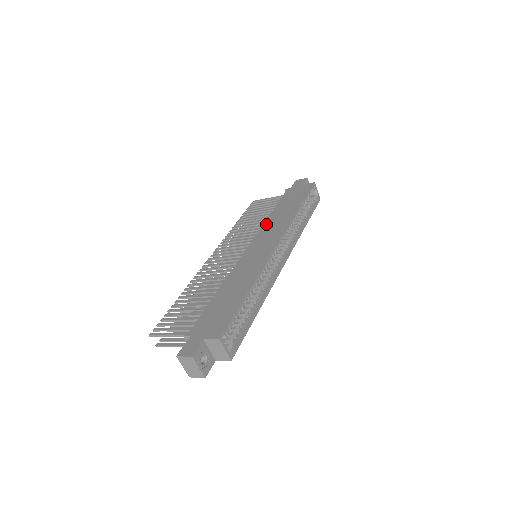
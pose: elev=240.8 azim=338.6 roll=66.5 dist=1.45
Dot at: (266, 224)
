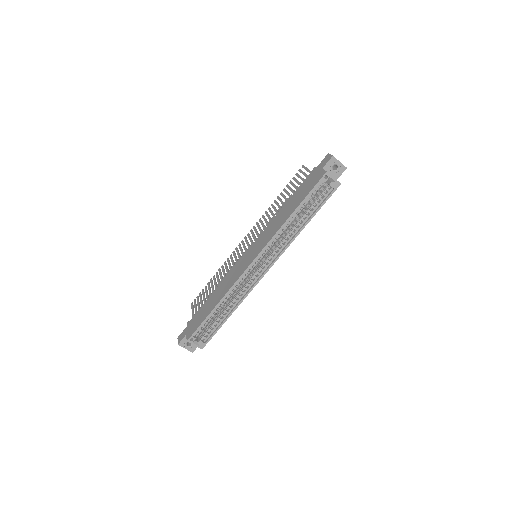
Dot at: (270, 224)
